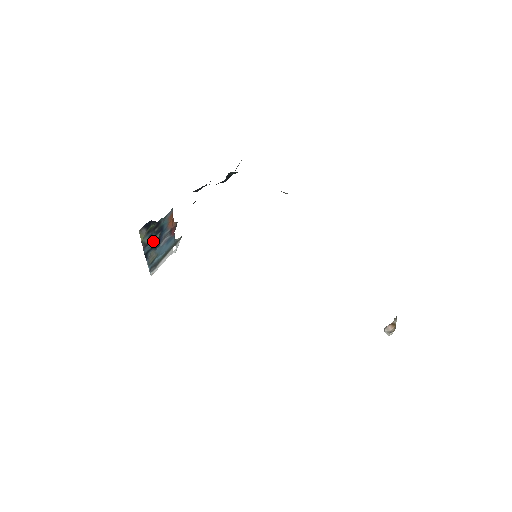
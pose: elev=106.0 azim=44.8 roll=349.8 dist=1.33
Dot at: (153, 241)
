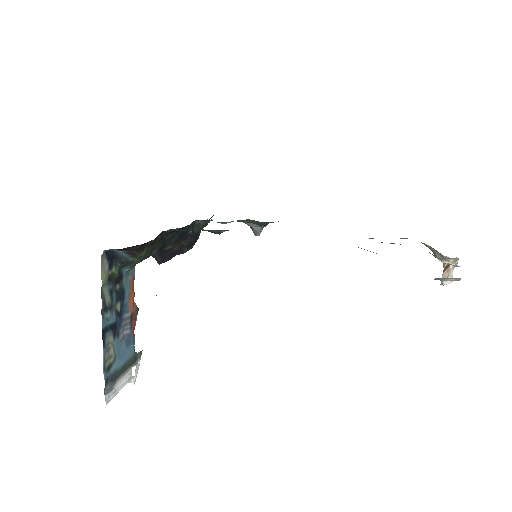
Dot at: (112, 313)
